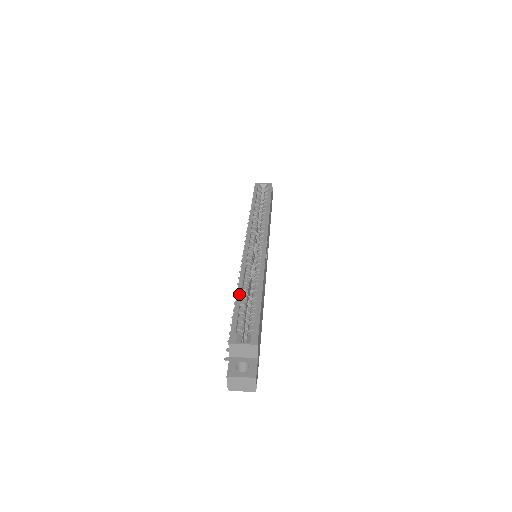
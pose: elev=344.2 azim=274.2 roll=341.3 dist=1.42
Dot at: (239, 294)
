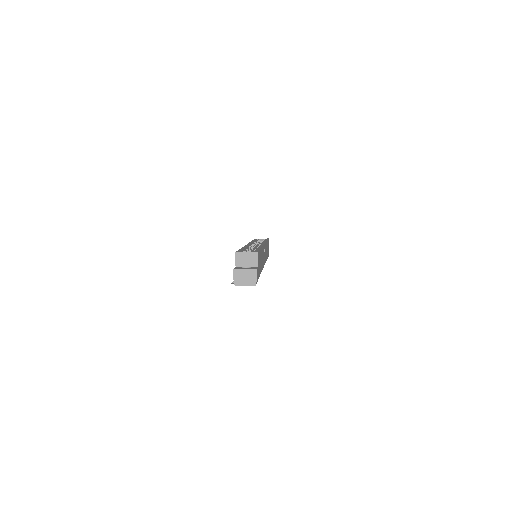
Dot at: (243, 248)
